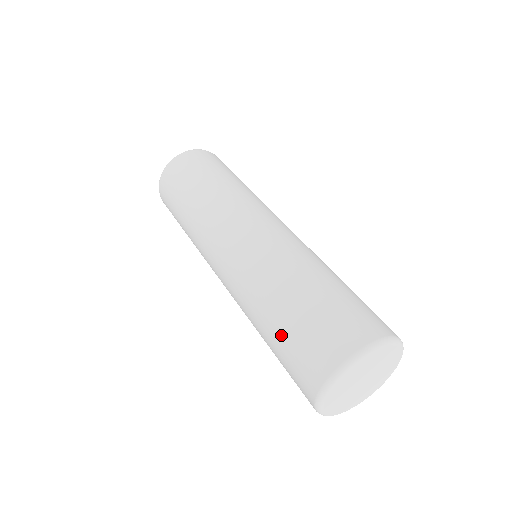
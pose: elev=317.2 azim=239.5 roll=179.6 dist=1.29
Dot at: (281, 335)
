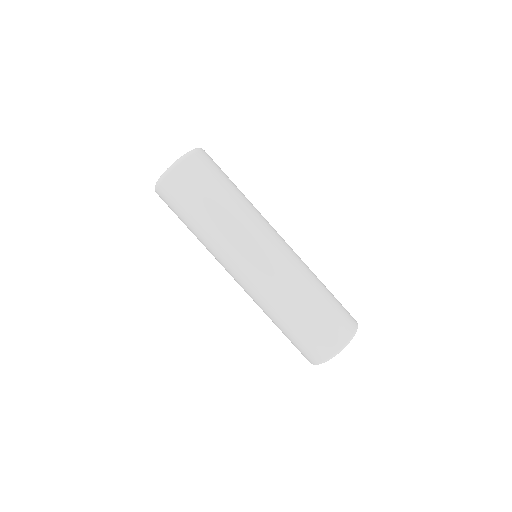
Dot at: (288, 335)
